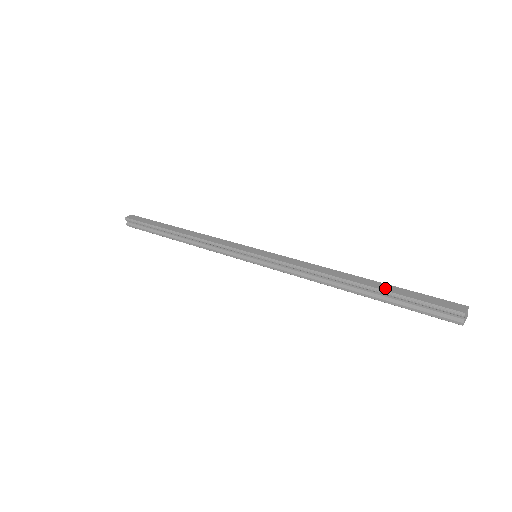
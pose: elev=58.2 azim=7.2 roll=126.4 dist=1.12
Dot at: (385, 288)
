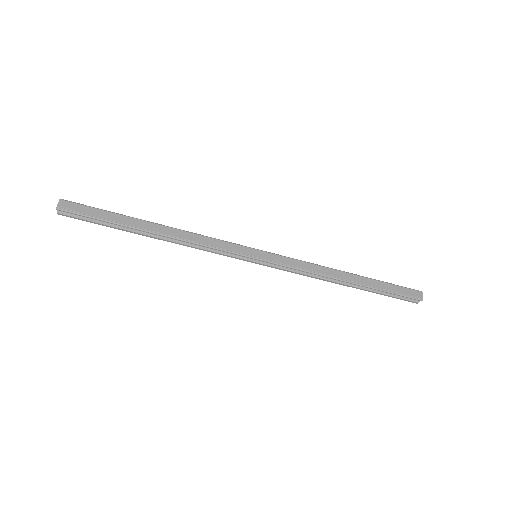
Dot at: (374, 284)
